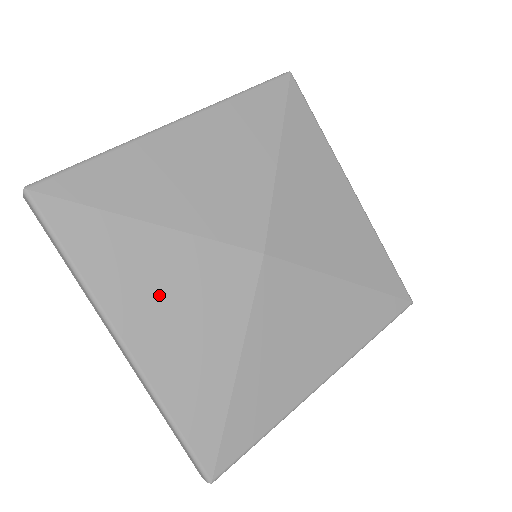
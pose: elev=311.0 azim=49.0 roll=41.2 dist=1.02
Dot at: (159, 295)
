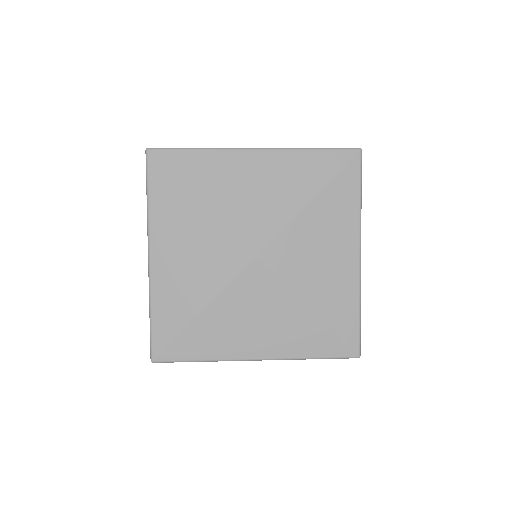
Dot at: (182, 243)
